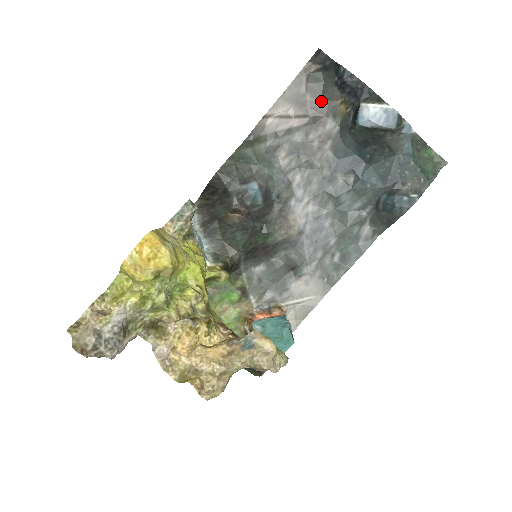
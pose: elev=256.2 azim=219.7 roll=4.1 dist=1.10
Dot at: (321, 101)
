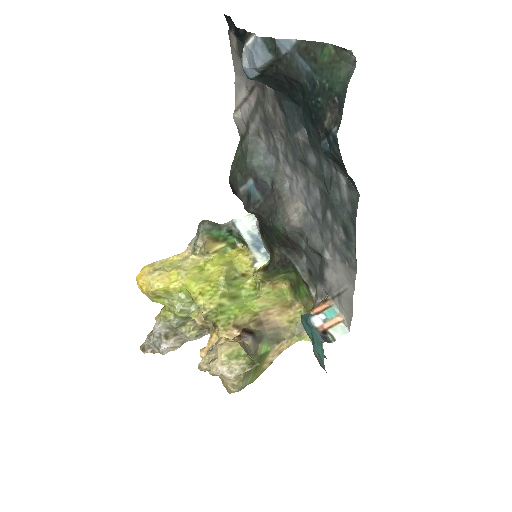
Dot at: occluded
